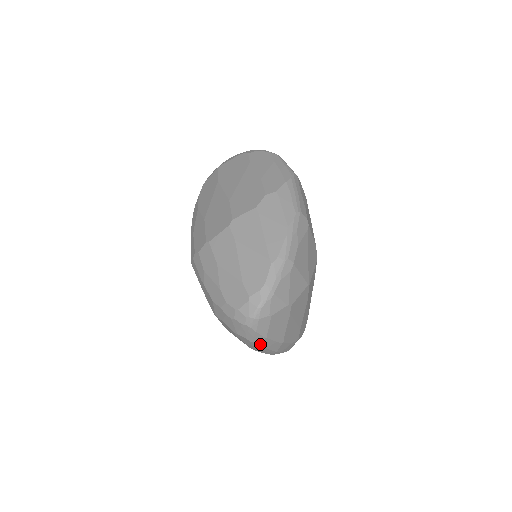
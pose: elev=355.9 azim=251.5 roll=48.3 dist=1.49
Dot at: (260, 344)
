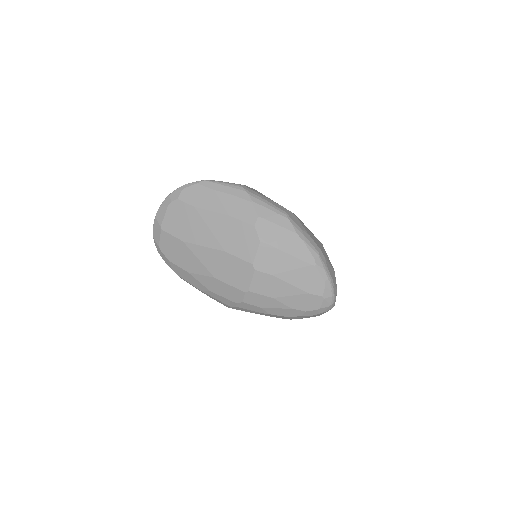
Dot at: occluded
